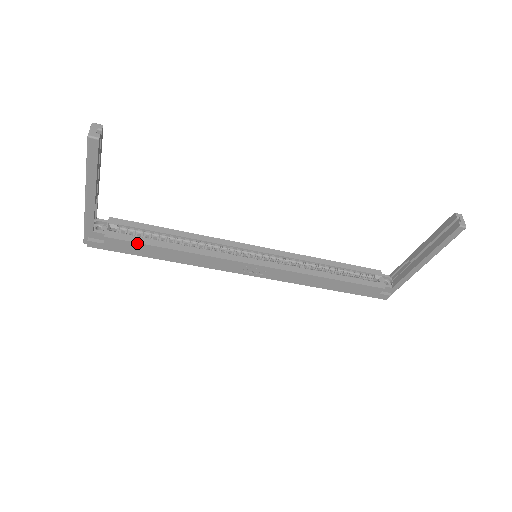
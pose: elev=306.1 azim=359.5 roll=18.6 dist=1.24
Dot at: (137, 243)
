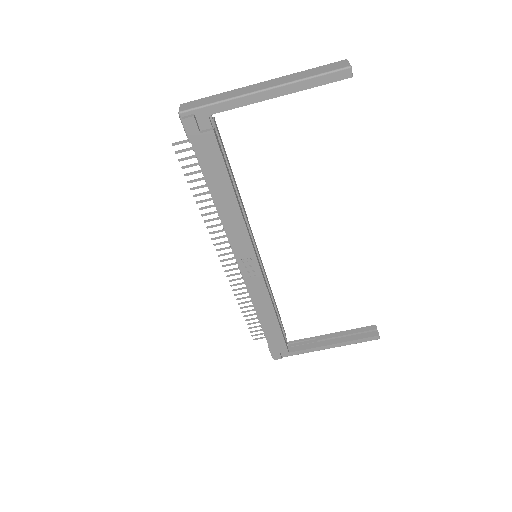
Dot at: (224, 162)
